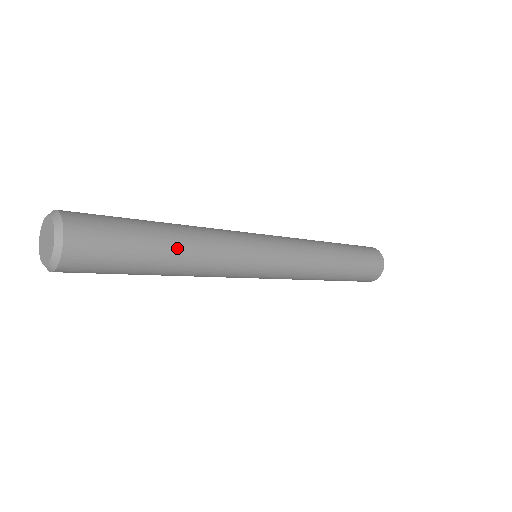
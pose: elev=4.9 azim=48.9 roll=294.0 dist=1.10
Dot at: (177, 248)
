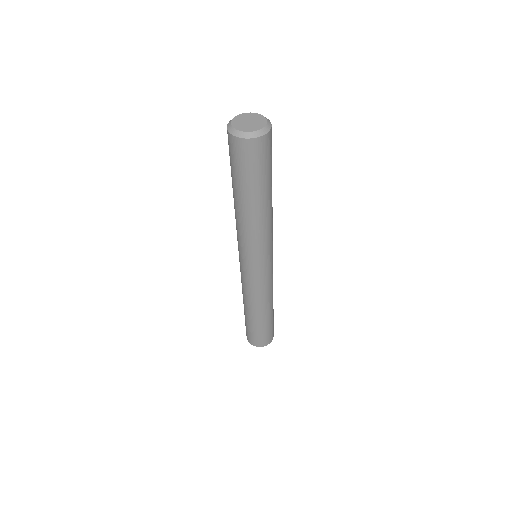
Dot at: occluded
